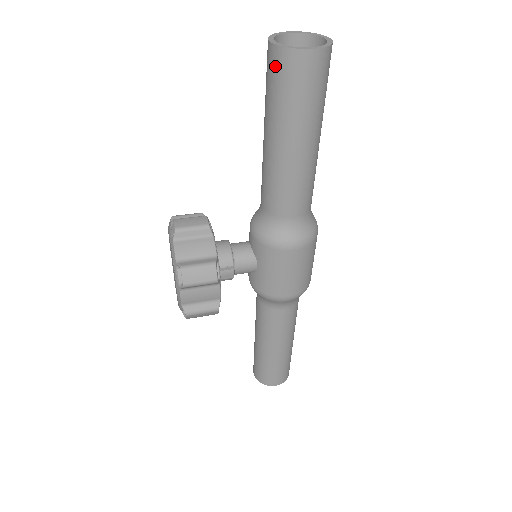
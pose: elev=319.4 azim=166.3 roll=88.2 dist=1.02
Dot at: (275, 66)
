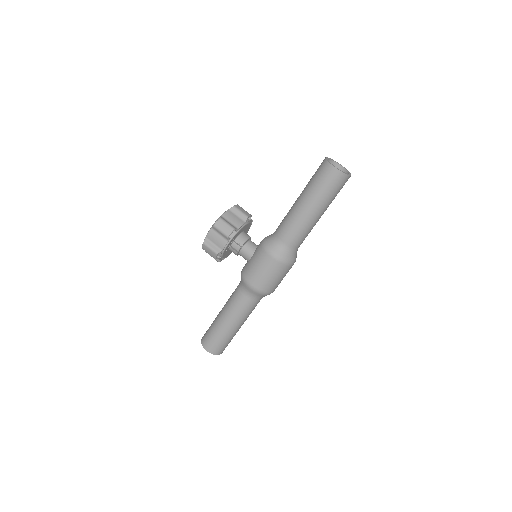
Dot at: (320, 166)
